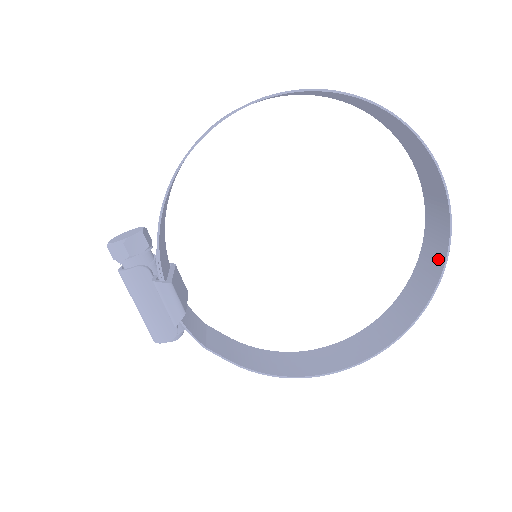
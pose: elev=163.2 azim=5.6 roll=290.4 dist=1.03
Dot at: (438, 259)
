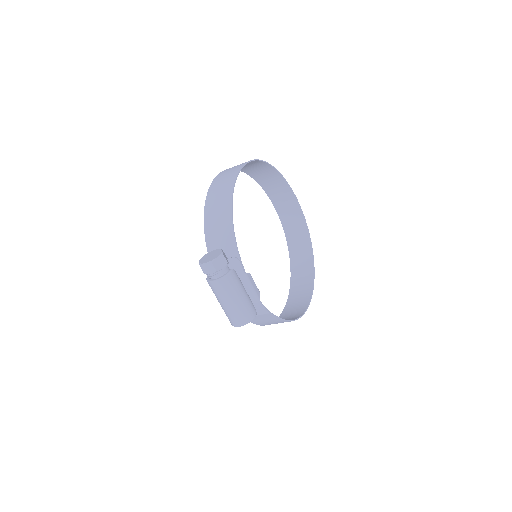
Dot at: (304, 239)
